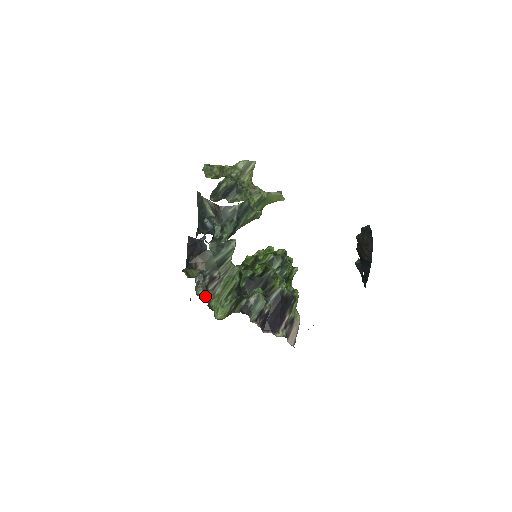
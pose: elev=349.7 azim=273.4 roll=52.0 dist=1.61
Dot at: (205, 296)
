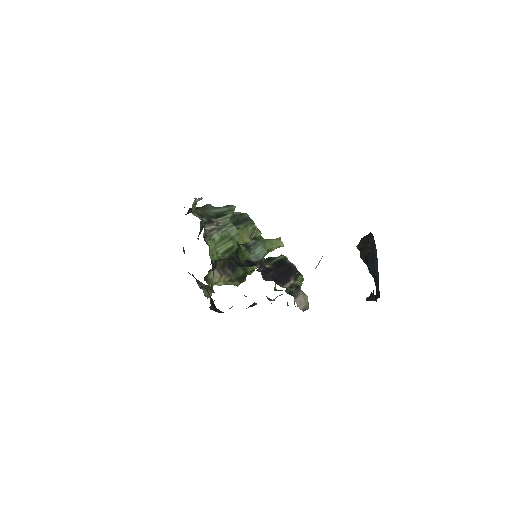
Dot at: occluded
